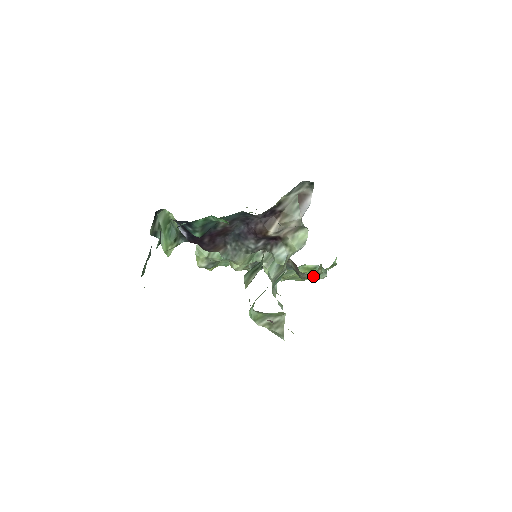
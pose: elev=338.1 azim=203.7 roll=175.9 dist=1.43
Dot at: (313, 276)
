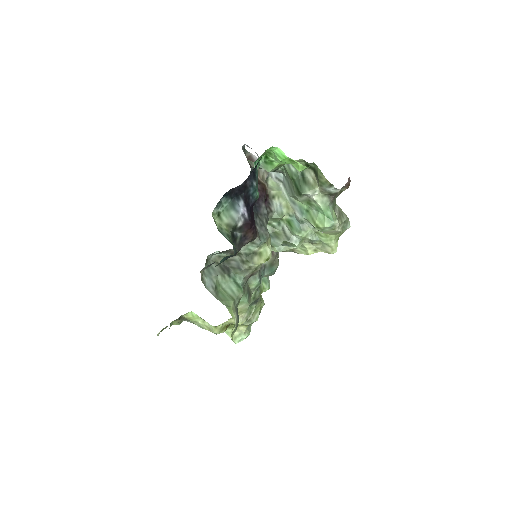
Dot at: occluded
